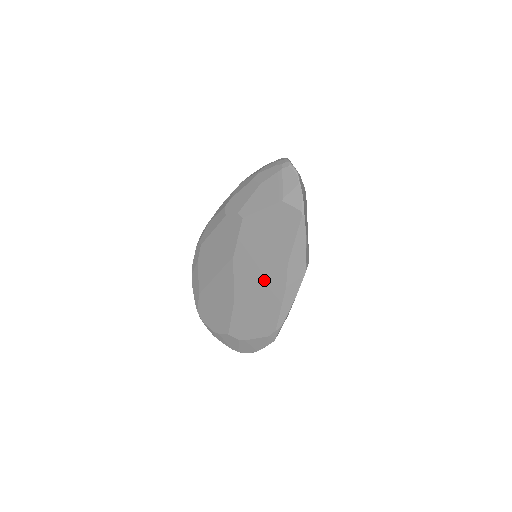
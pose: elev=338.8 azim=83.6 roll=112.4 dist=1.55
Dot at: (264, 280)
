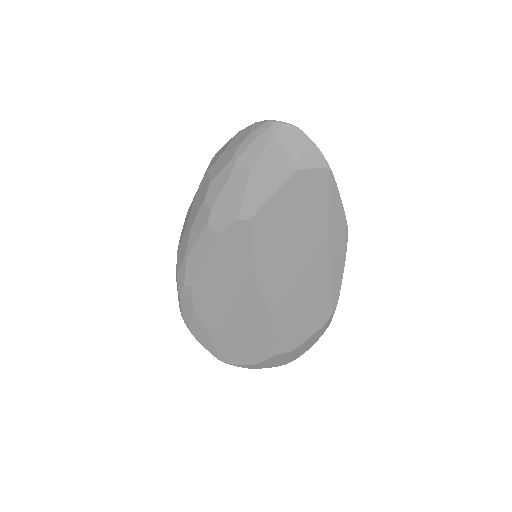
Dot at: (303, 271)
